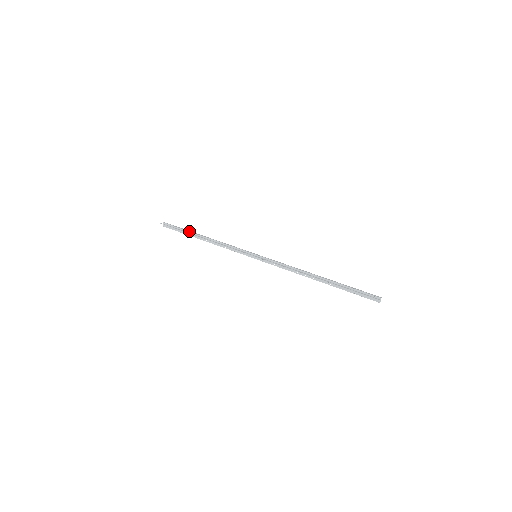
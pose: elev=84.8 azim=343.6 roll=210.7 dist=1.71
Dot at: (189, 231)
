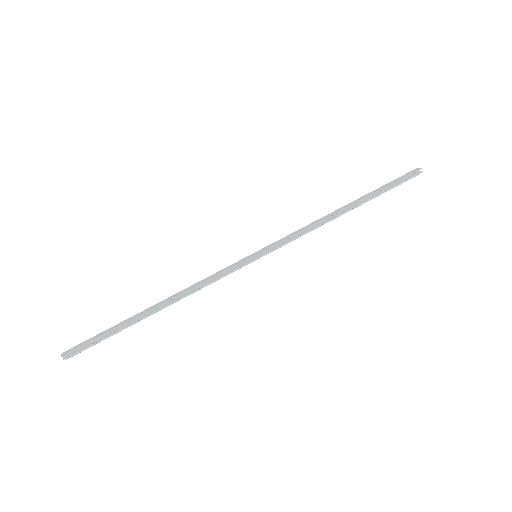
Dot at: (129, 321)
